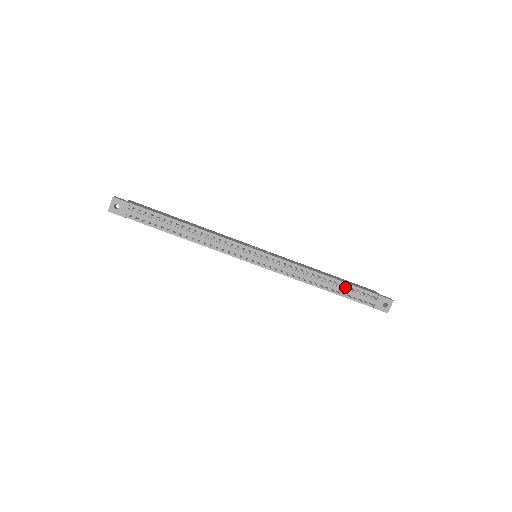
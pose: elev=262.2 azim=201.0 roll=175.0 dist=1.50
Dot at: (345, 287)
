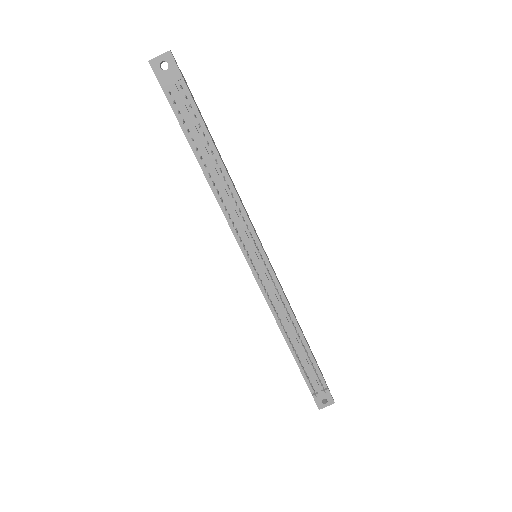
Dot at: occluded
